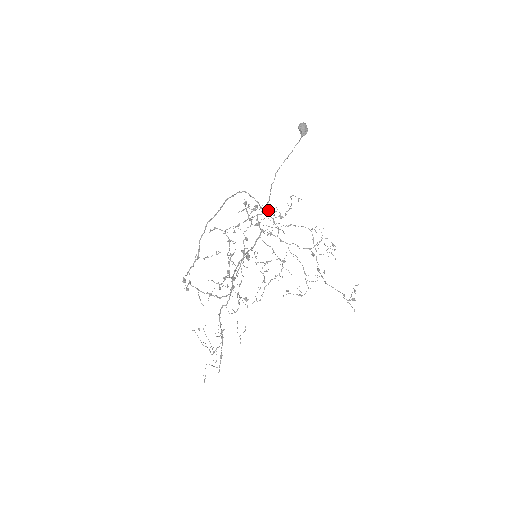
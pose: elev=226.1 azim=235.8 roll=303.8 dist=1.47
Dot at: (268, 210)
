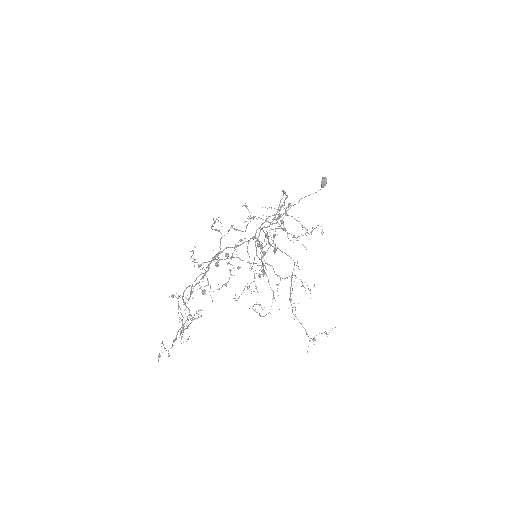
Dot at: (301, 224)
